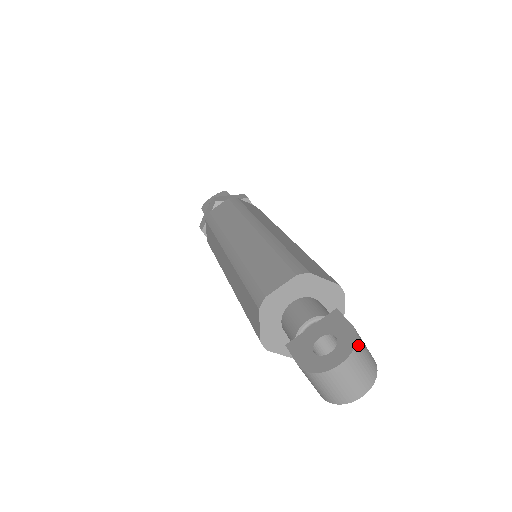
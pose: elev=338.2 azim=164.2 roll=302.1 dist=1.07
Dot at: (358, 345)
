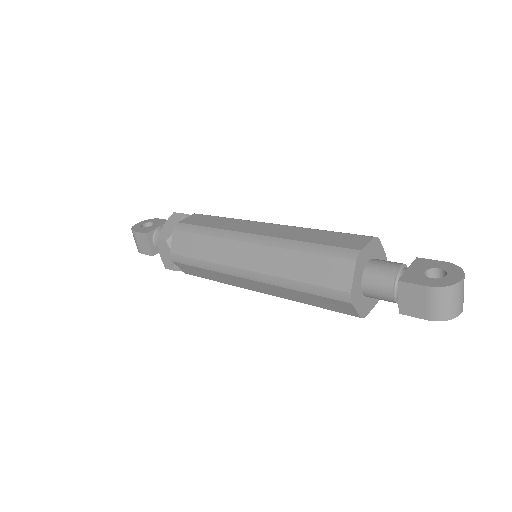
Dot at: (459, 270)
